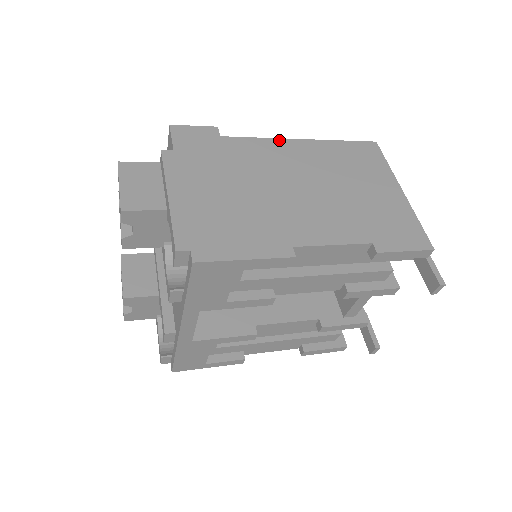
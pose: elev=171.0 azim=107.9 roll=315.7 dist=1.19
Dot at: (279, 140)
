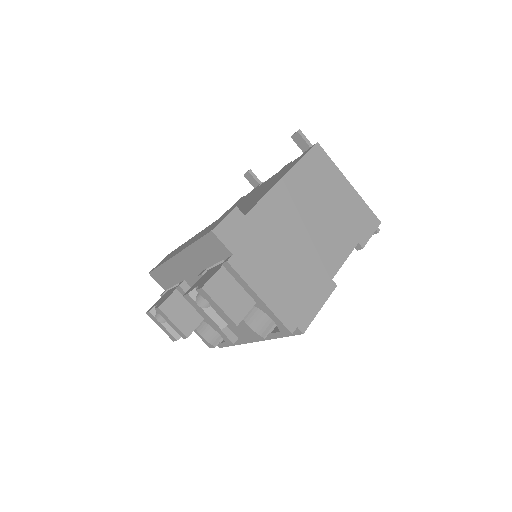
Dot at: (274, 189)
